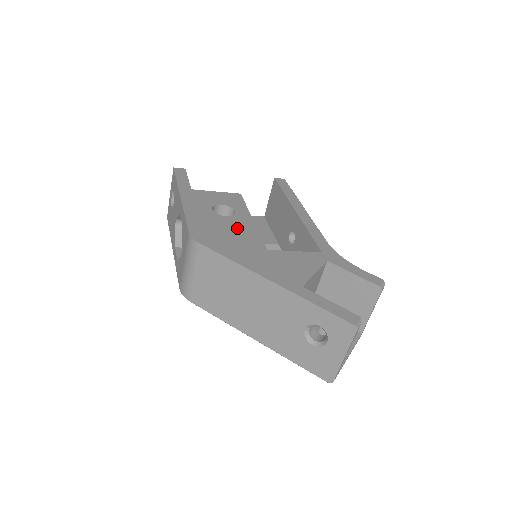
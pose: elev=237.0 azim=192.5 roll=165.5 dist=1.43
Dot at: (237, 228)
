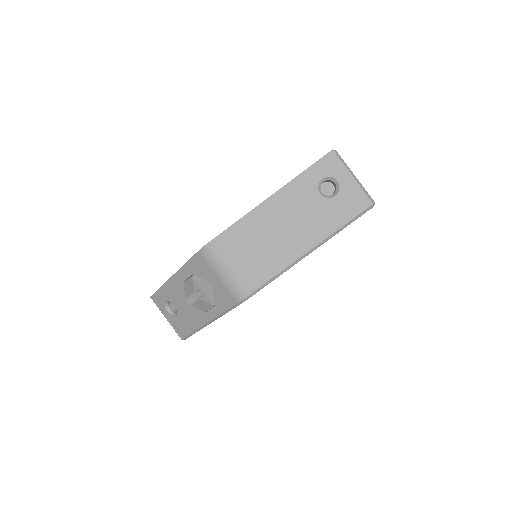
Dot at: occluded
